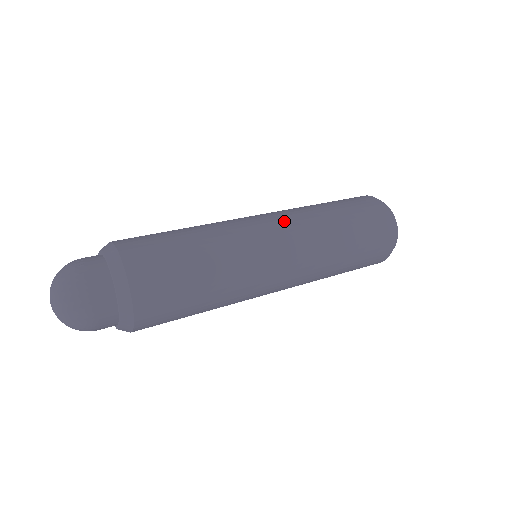
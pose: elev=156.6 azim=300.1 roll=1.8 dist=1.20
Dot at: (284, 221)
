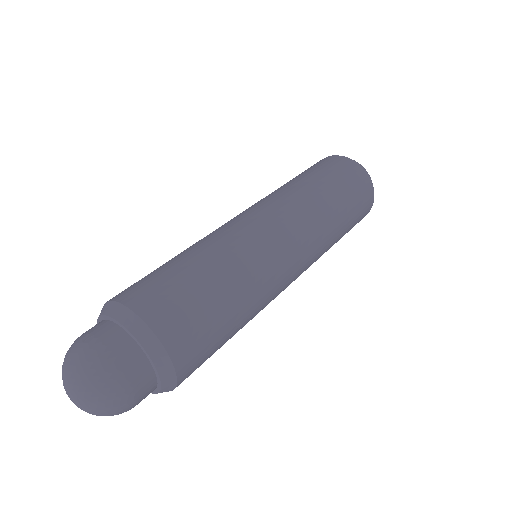
Dot at: (289, 219)
